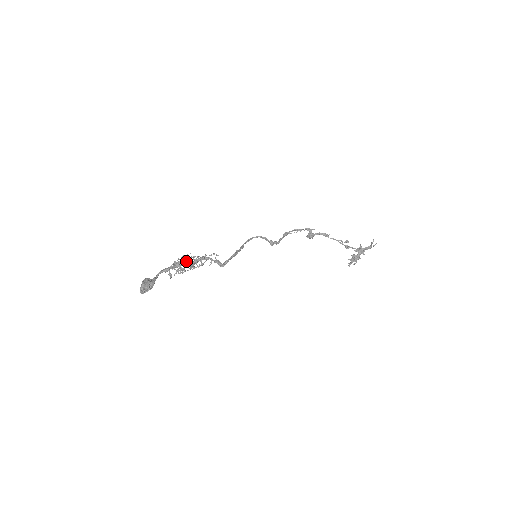
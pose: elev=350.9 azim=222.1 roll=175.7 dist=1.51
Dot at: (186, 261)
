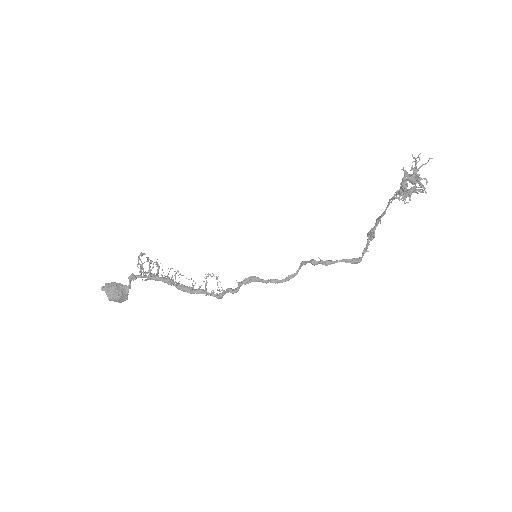
Dot at: (147, 261)
